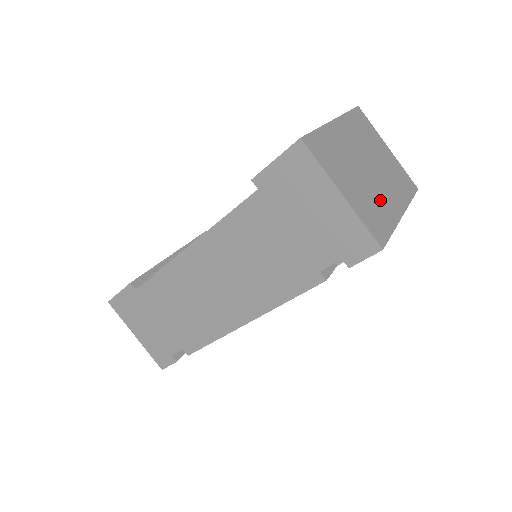
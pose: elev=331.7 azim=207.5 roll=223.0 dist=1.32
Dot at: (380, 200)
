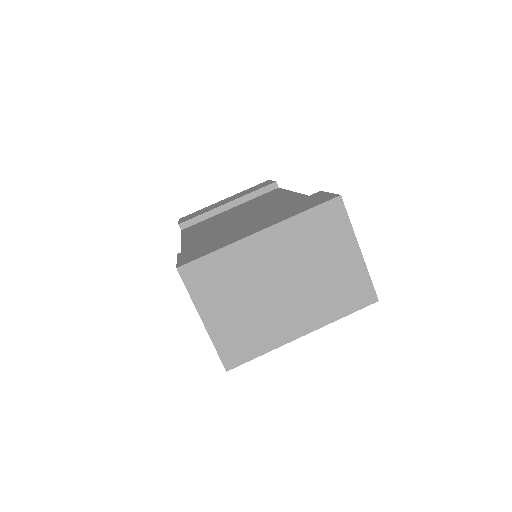
Dot at: (270, 322)
